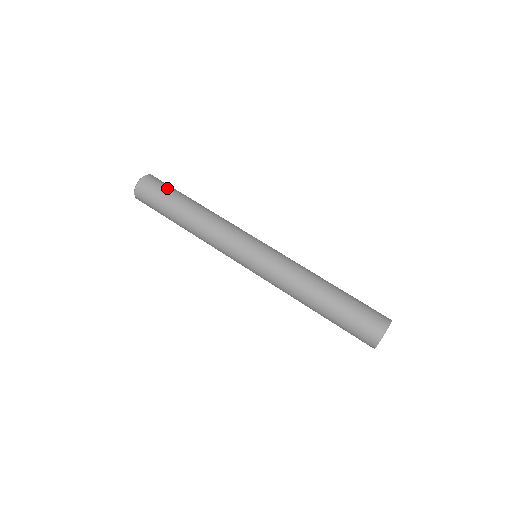
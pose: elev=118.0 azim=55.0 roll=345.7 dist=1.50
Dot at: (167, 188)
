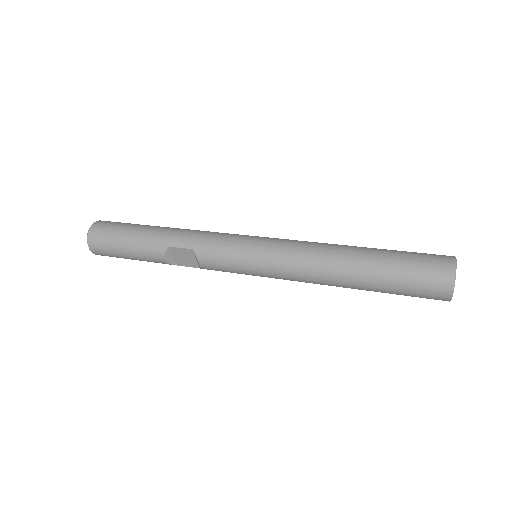
Dot at: occluded
